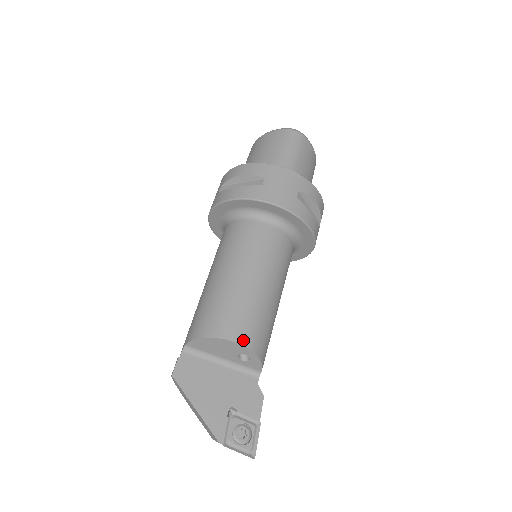
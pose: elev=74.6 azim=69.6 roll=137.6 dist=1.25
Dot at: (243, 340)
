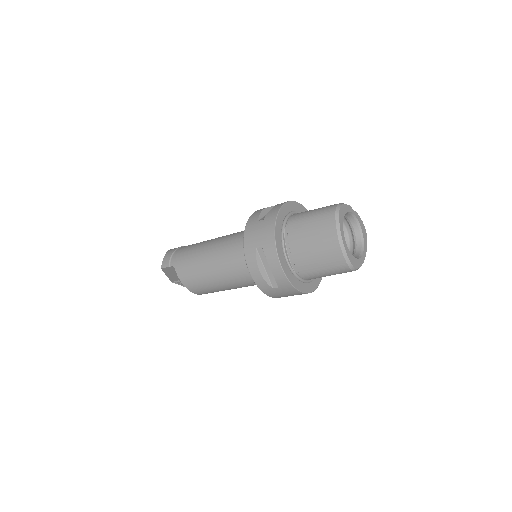
Dot at: (201, 294)
